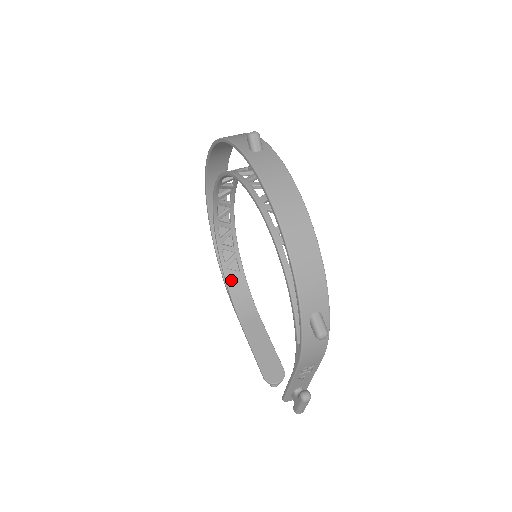
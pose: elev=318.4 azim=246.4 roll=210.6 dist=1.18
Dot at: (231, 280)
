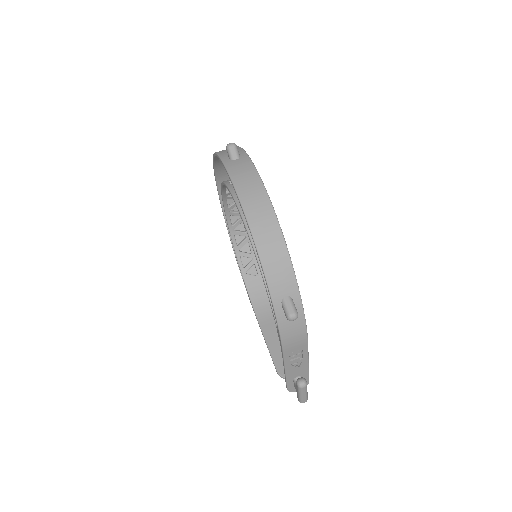
Dot at: (250, 284)
